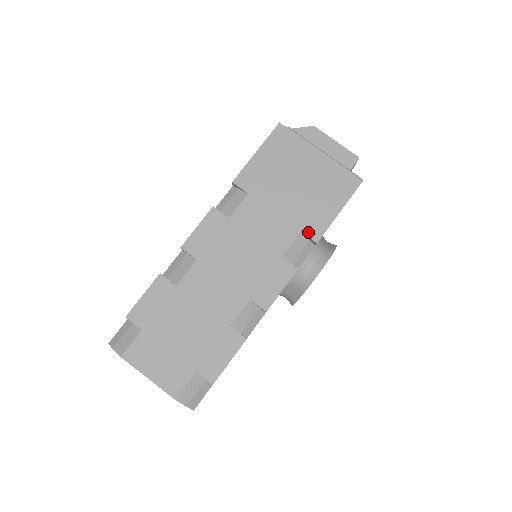
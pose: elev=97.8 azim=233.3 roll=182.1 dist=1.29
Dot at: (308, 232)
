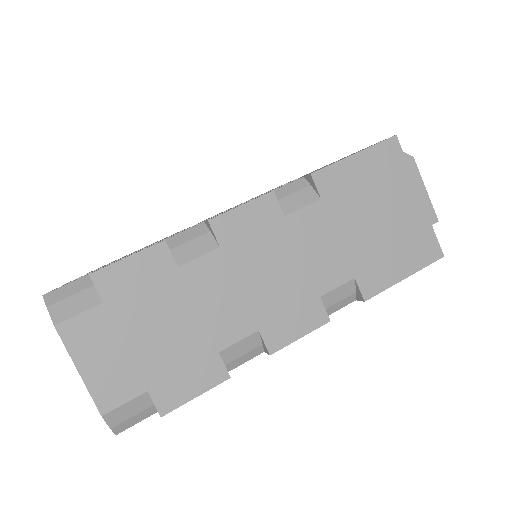
Dot at: (362, 283)
